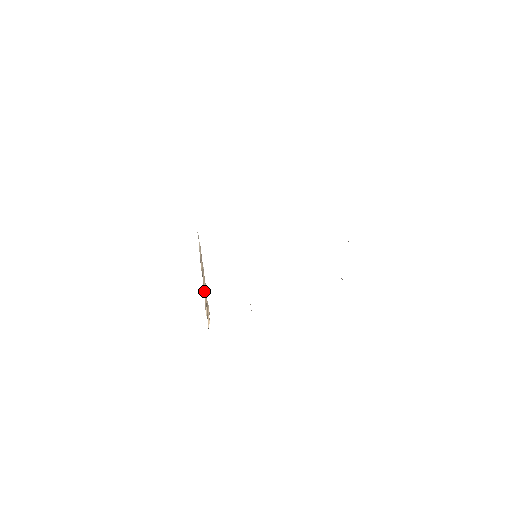
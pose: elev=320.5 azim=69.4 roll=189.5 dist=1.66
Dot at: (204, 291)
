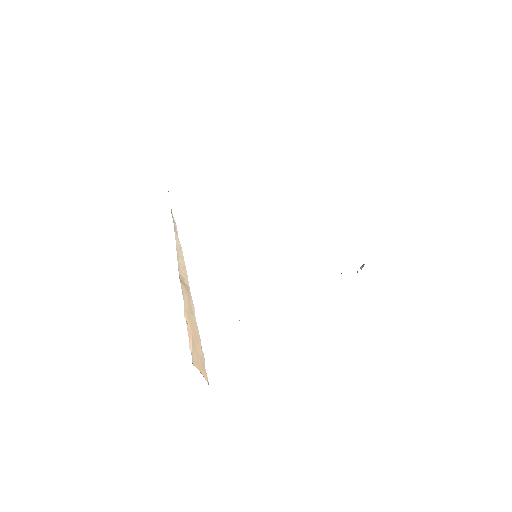
Dot at: (188, 324)
